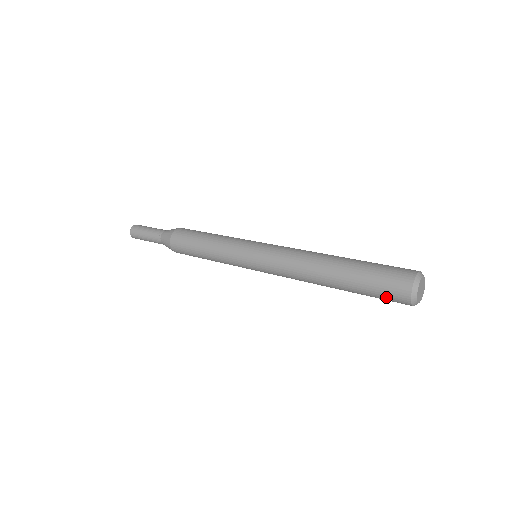
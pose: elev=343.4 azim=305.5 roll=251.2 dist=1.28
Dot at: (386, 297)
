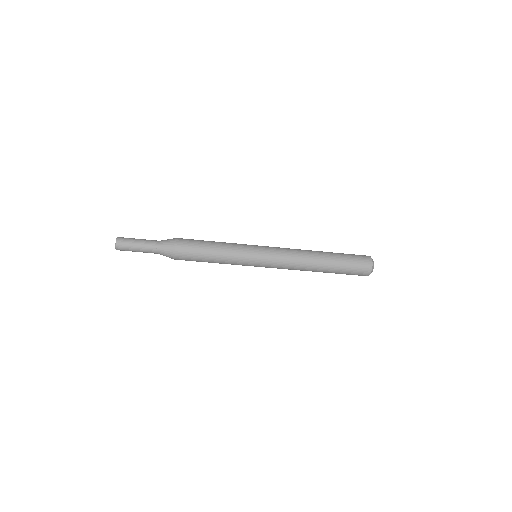
Dot at: (358, 262)
